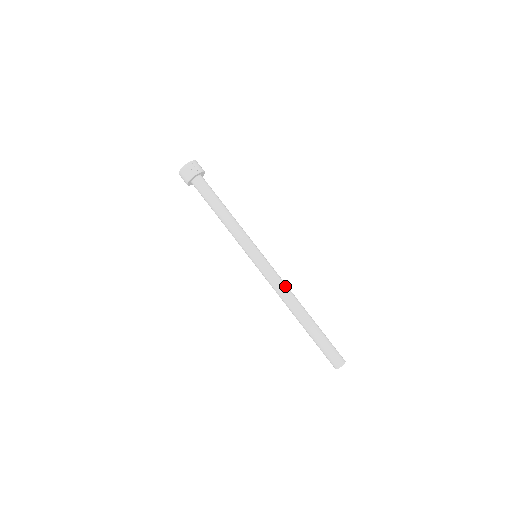
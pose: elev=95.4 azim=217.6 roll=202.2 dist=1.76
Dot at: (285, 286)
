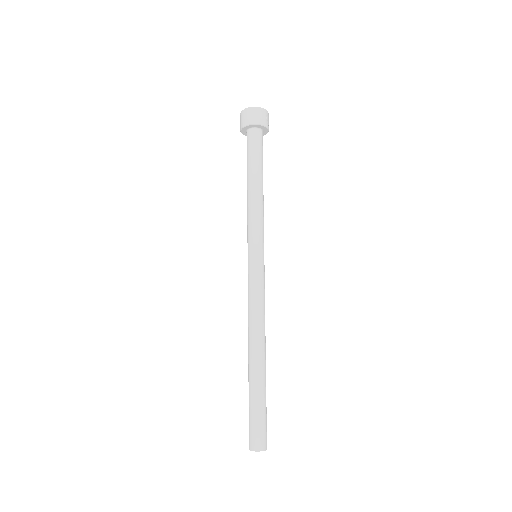
Dot at: occluded
